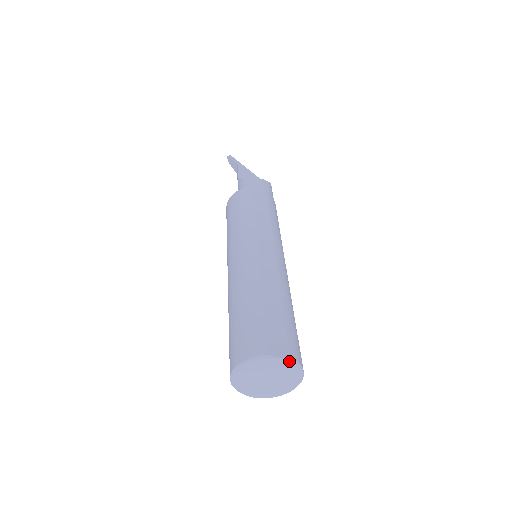
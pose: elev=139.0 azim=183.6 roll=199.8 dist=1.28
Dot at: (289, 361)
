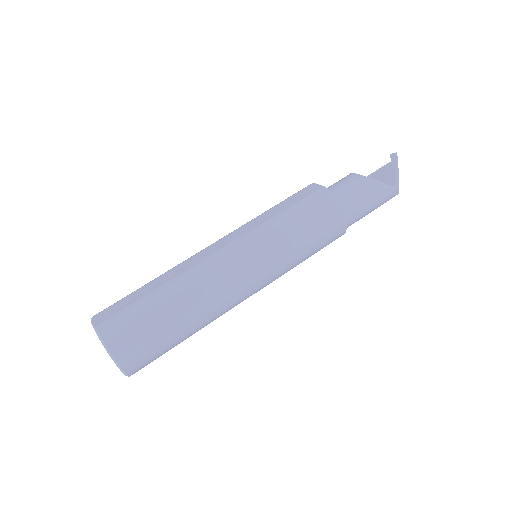
Dot at: (94, 329)
